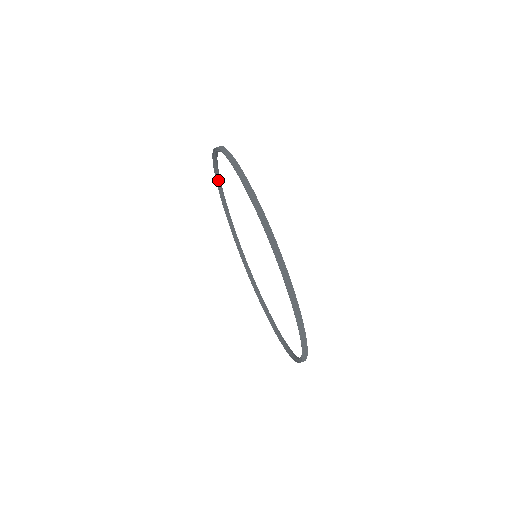
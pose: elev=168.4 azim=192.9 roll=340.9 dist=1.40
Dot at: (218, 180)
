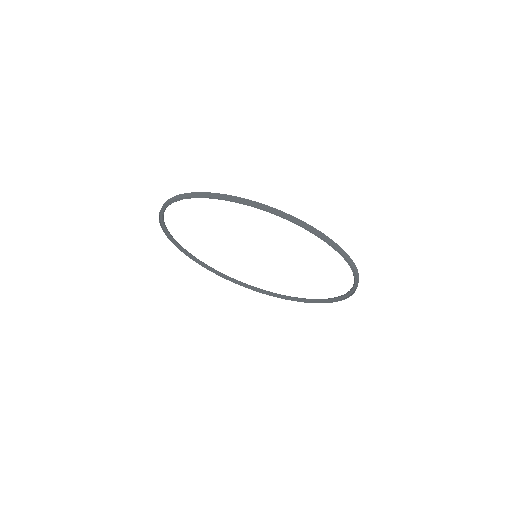
Dot at: occluded
